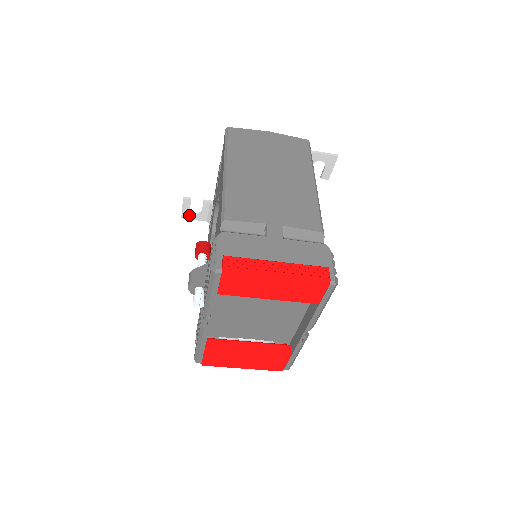
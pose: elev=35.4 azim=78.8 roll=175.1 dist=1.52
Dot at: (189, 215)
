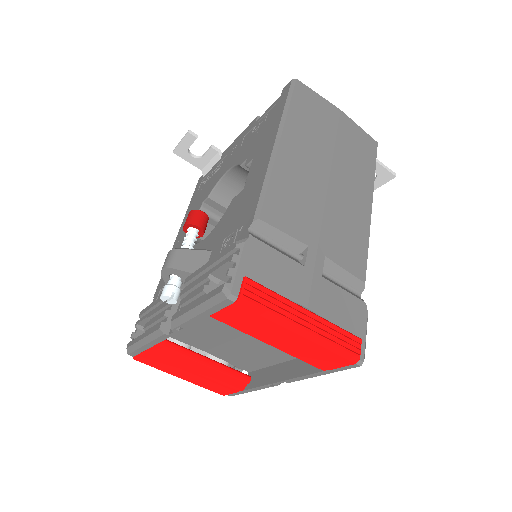
Dot at: (184, 153)
